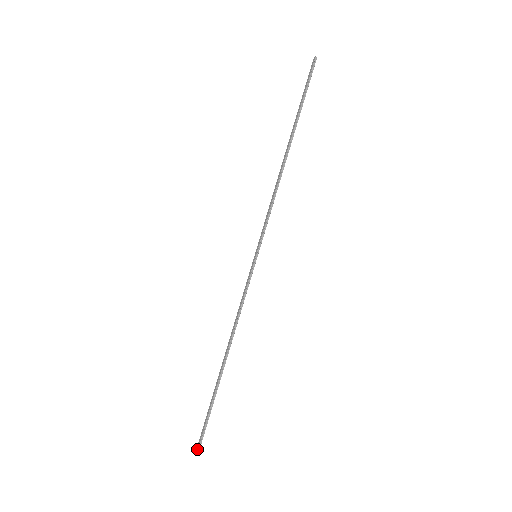
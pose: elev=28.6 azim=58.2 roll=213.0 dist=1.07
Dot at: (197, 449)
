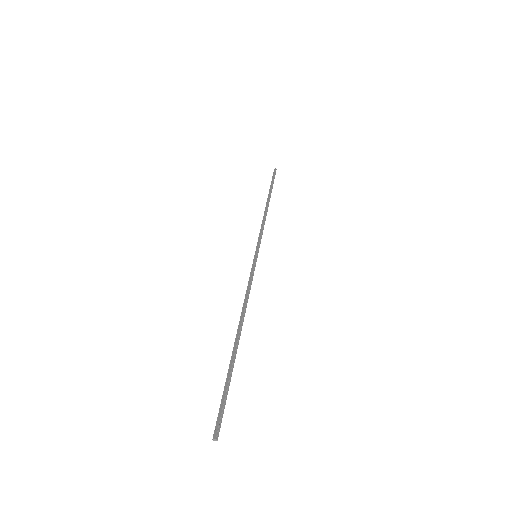
Dot at: (216, 431)
